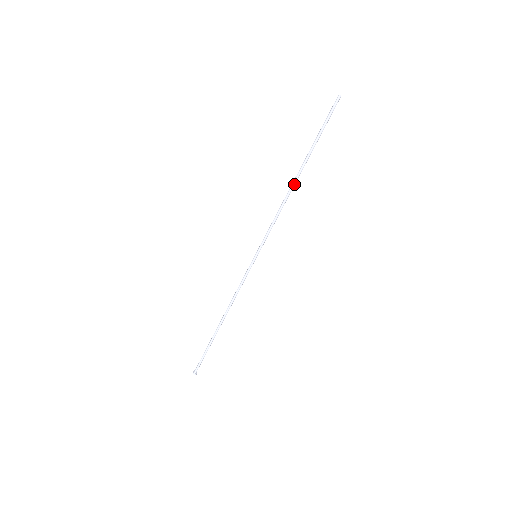
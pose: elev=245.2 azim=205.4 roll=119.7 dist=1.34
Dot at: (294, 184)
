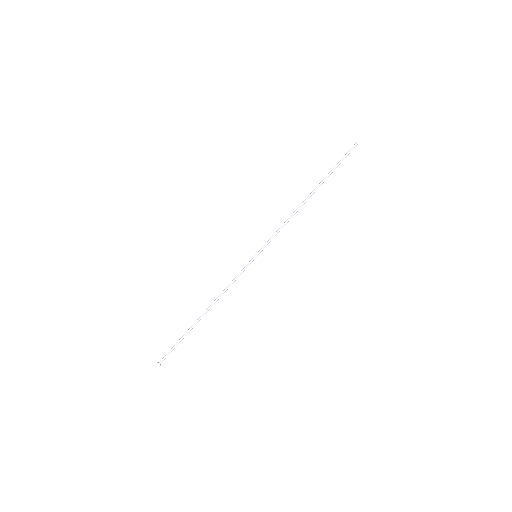
Dot at: (305, 201)
